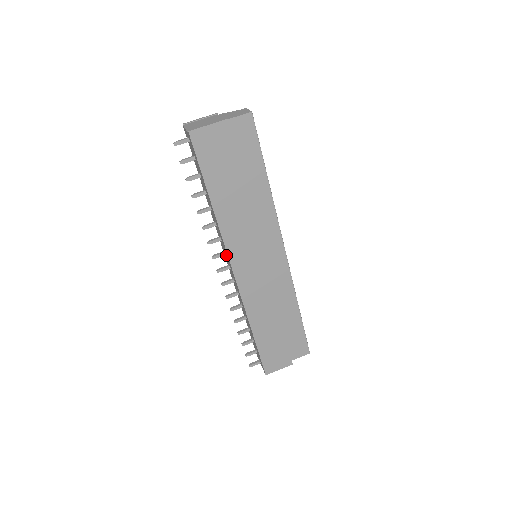
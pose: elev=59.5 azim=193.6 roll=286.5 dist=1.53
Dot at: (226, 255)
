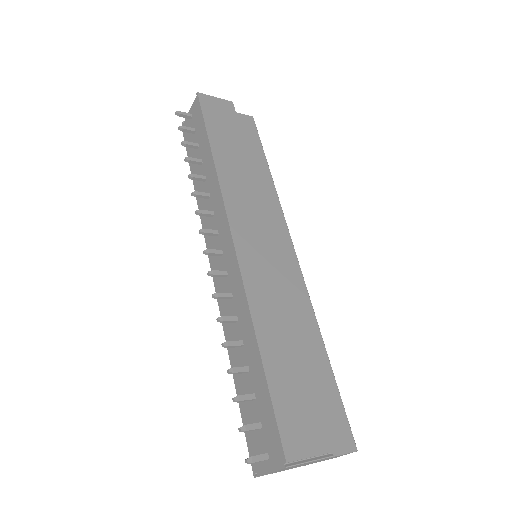
Dot at: (219, 232)
